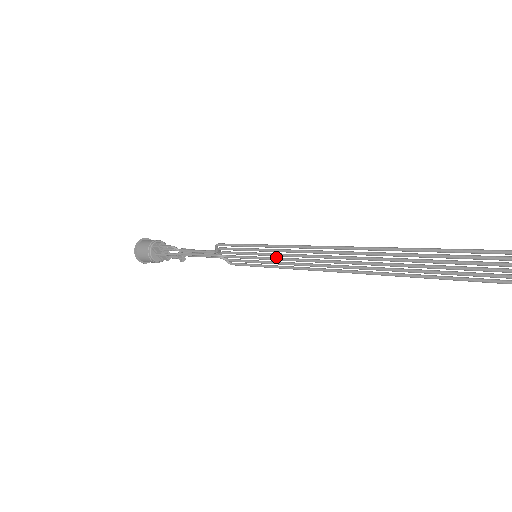
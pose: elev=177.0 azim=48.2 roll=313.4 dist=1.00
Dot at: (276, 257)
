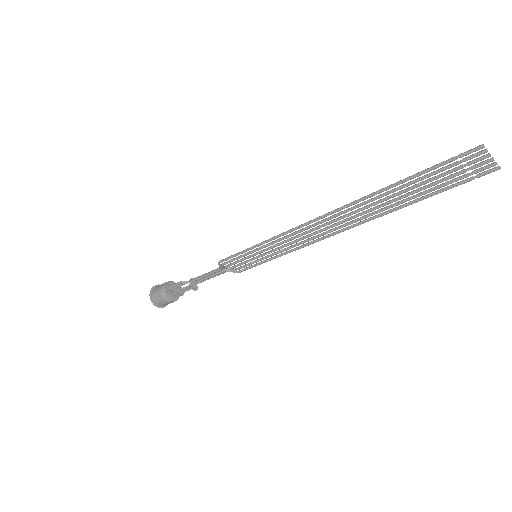
Dot at: (273, 249)
